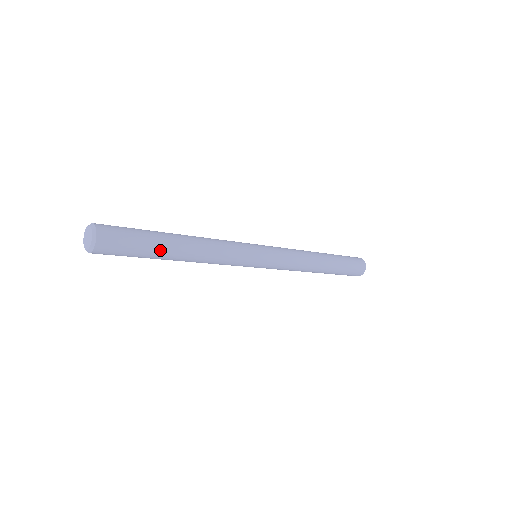
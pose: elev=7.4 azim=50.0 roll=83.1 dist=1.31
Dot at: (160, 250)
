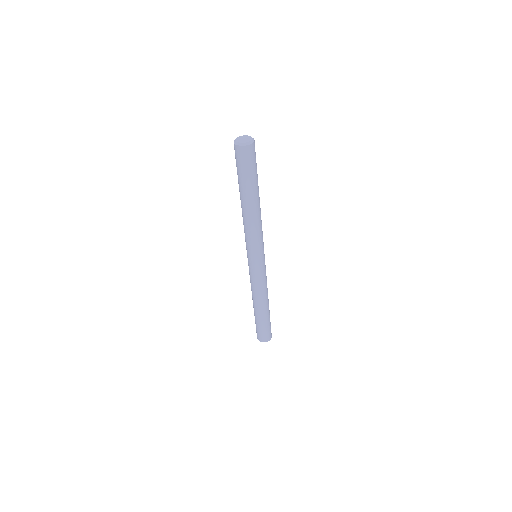
Dot at: occluded
